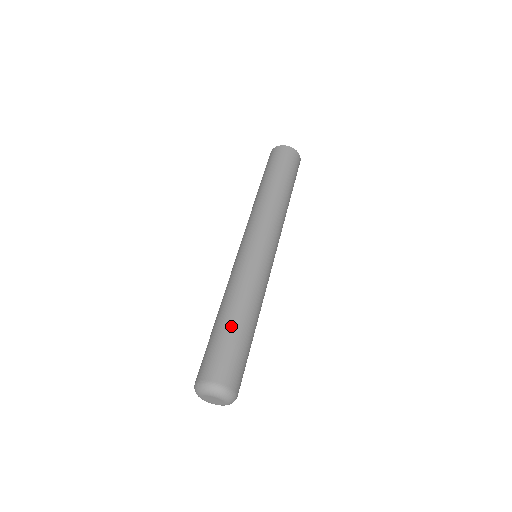
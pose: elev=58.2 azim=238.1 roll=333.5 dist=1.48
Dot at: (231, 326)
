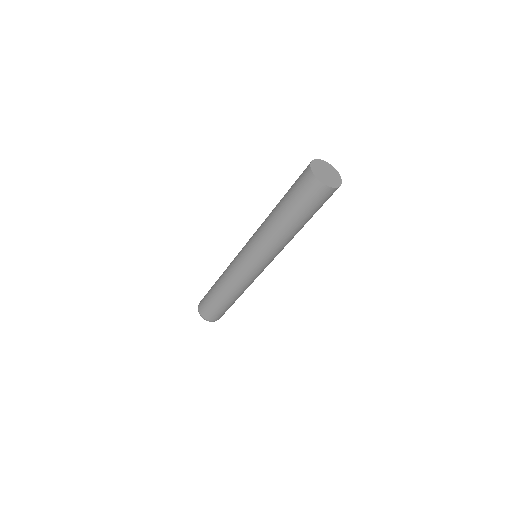
Dot at: (219, 301)
